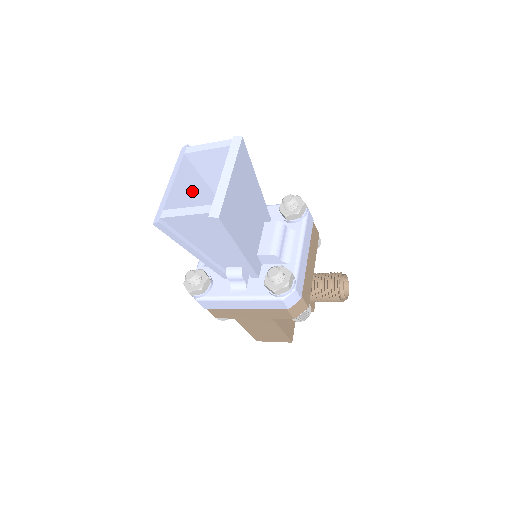
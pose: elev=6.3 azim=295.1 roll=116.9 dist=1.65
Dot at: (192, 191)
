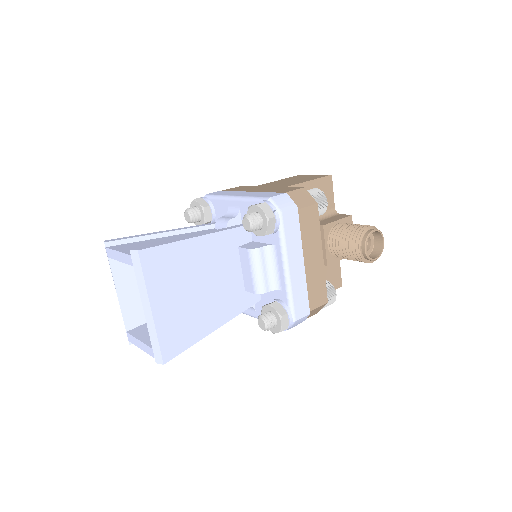
Dot at: occluded
